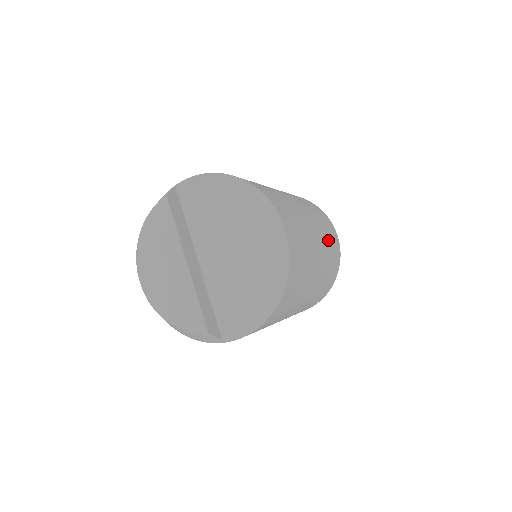
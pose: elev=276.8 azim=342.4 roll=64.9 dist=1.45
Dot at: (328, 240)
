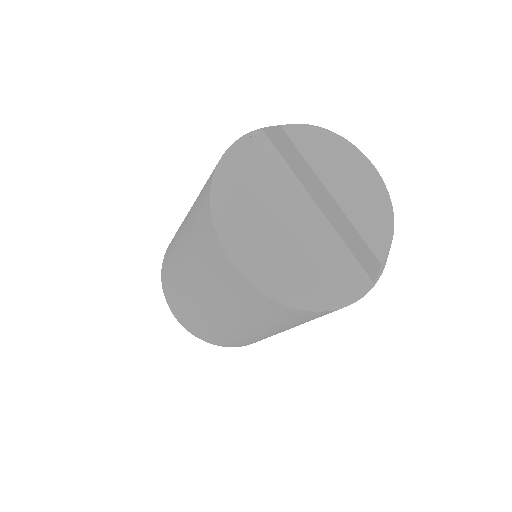
Dot at: occluded
